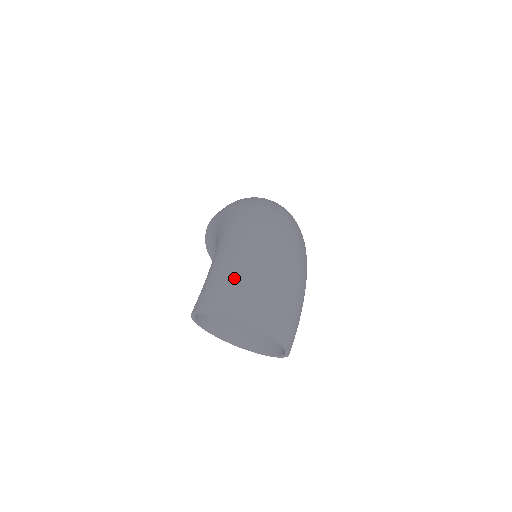
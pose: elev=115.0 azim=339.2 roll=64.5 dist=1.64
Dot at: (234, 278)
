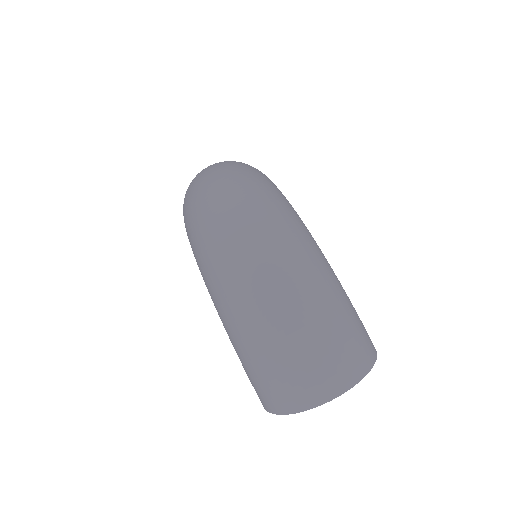
Dot at: (260, 369)
